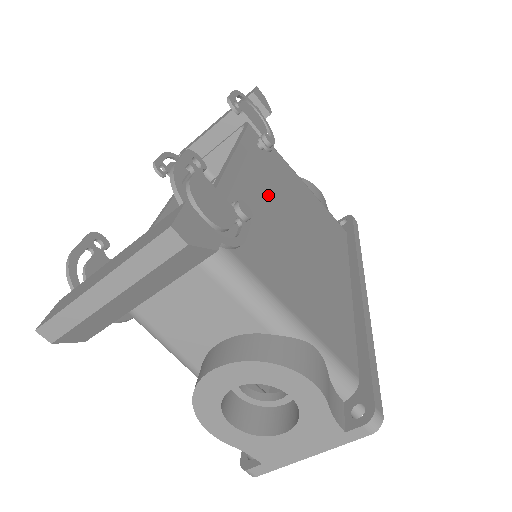
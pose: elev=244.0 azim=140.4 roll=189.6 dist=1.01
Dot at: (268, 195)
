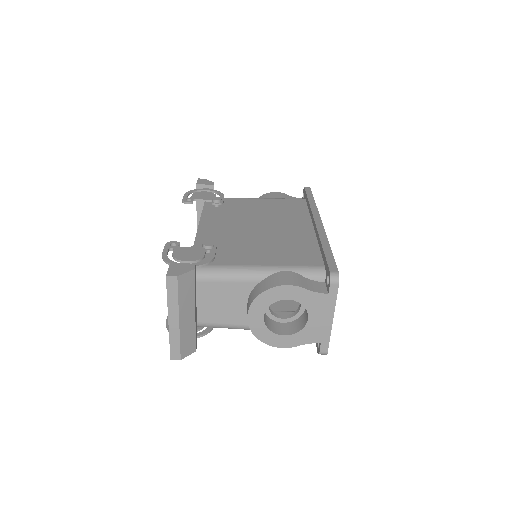
Dot at: (230, 225)
